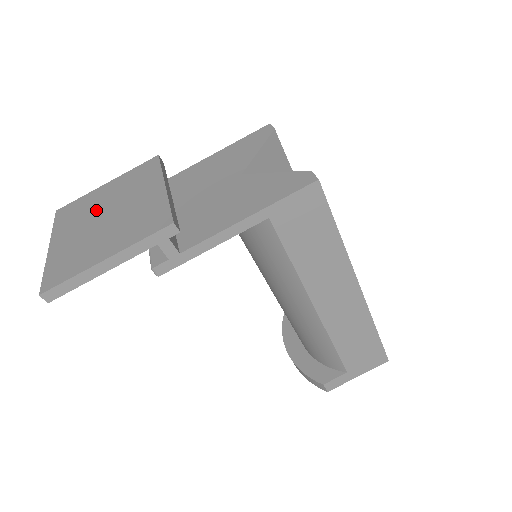
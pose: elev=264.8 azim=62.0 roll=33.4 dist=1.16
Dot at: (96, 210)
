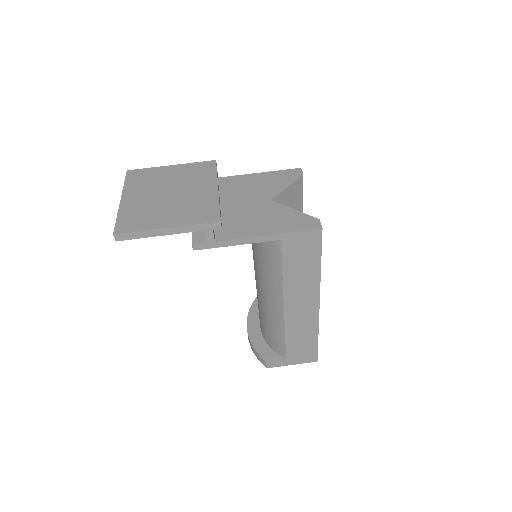
Dot at: (161, 185)
